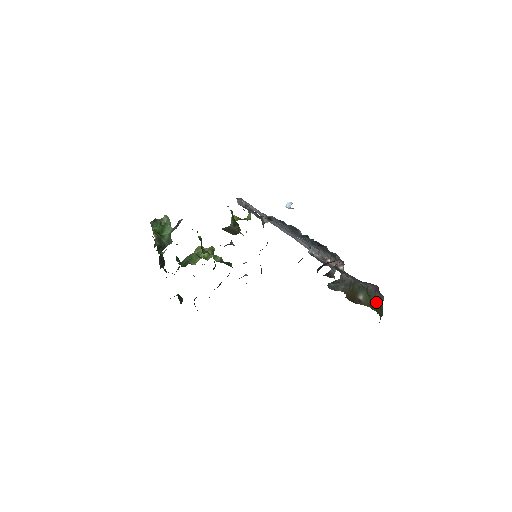
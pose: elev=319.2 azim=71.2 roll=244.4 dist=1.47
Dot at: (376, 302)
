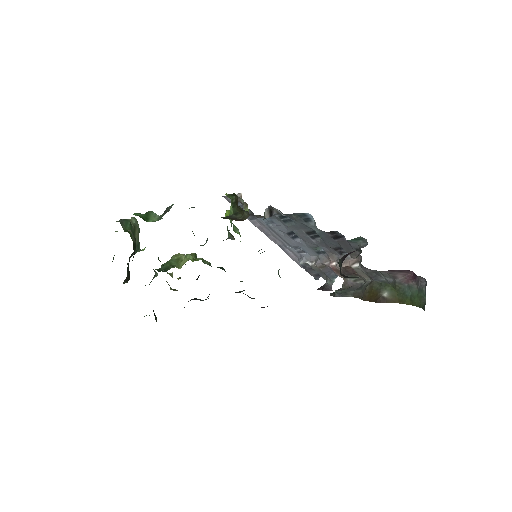
Dot at: (410, 293)
